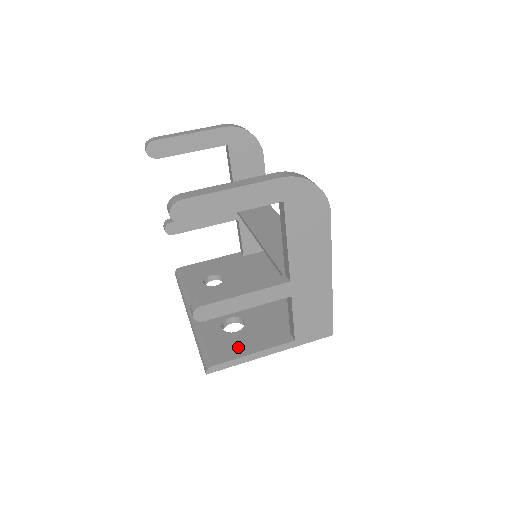
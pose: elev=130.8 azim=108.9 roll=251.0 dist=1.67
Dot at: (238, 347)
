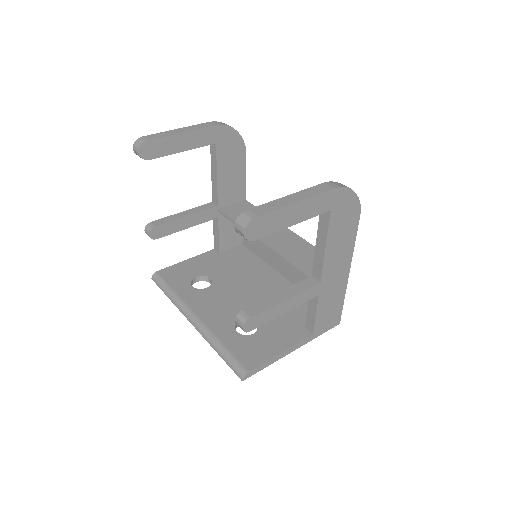
Dot at: (264, 349)
